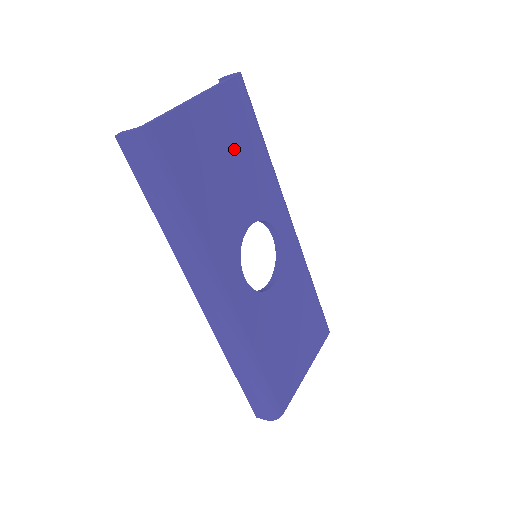
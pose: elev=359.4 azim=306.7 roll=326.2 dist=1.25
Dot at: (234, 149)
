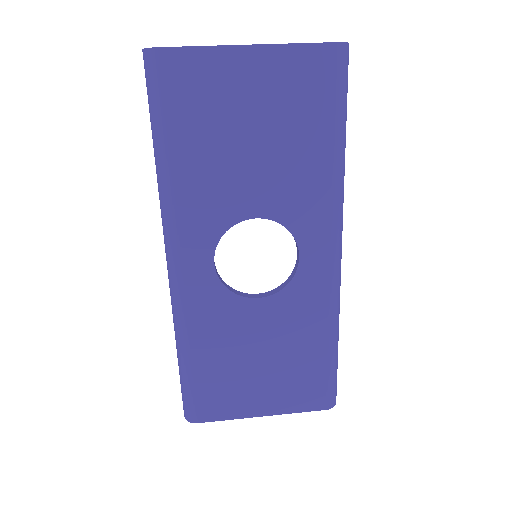
Dot at: (276, 125)
